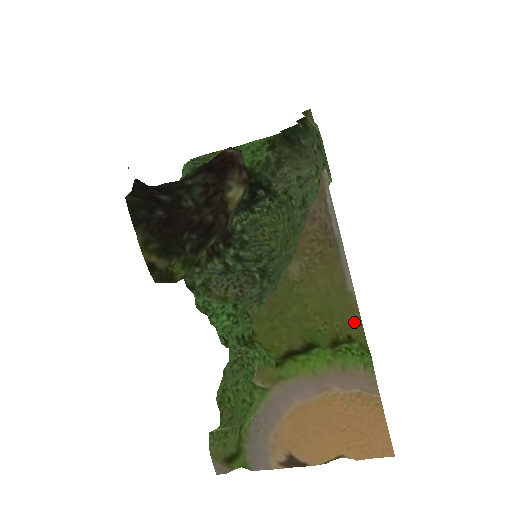
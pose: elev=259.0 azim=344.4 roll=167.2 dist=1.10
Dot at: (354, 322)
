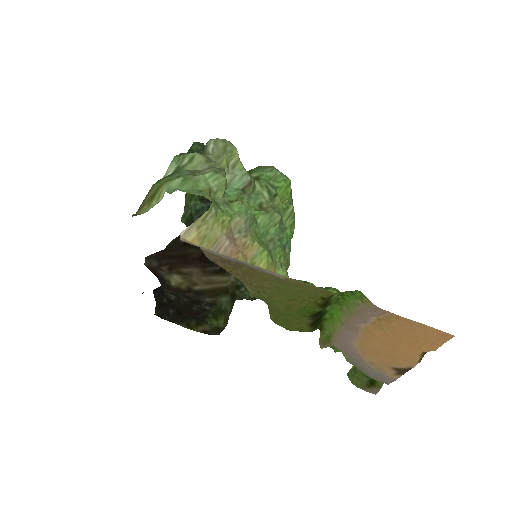
Dot at: (313, 290)
